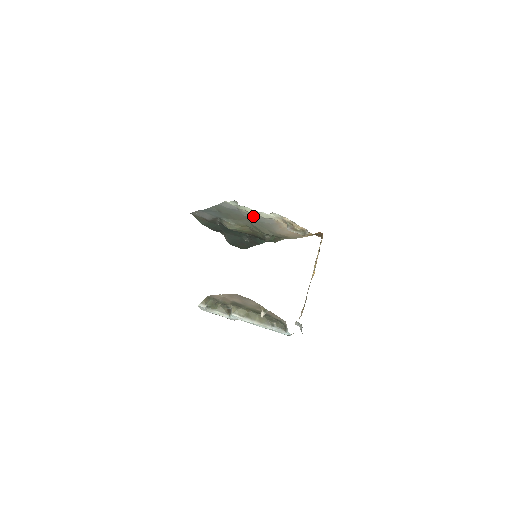
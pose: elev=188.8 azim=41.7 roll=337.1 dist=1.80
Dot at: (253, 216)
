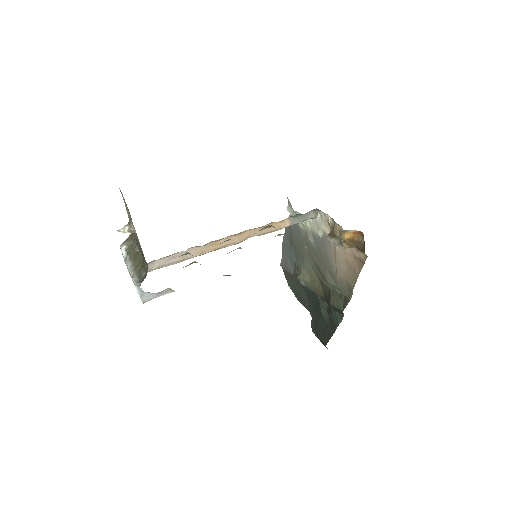
Dot at: (310, 237)
